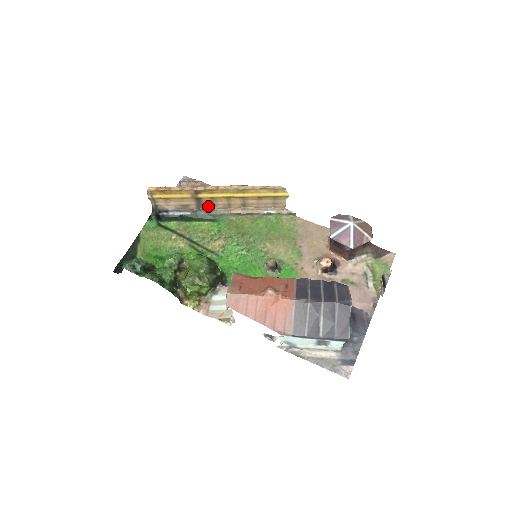
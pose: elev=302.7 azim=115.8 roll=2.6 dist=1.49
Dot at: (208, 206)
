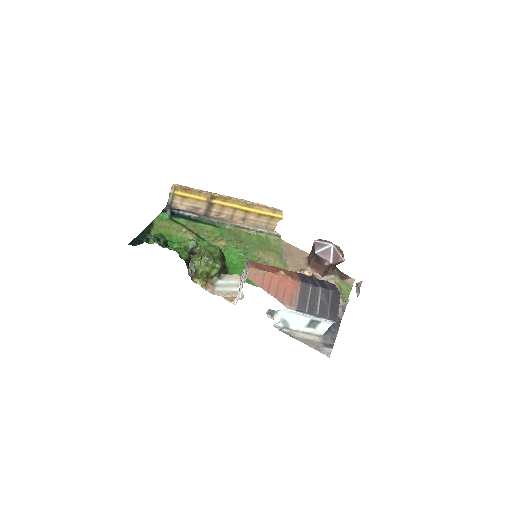
Dot at: (214, 213)
